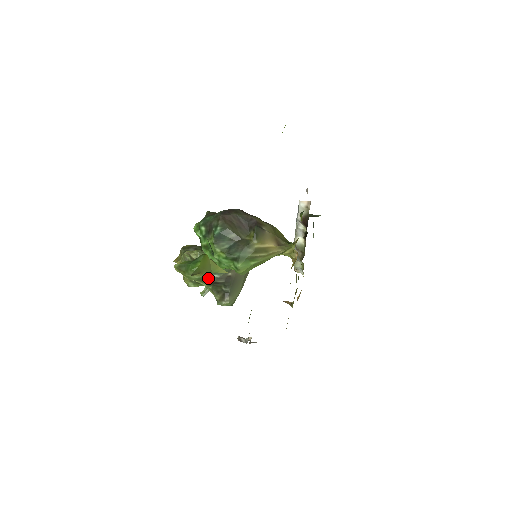
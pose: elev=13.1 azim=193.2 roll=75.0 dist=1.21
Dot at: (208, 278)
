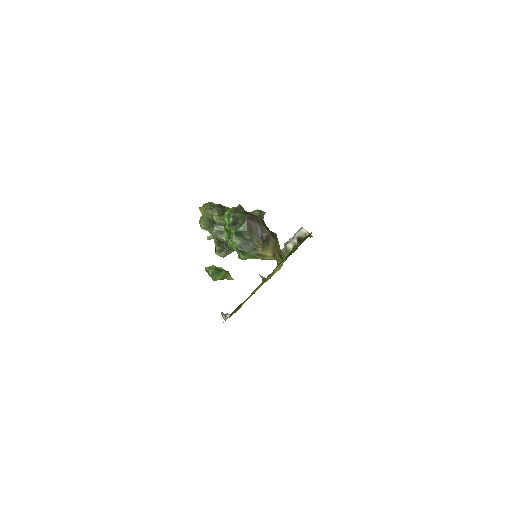
Dot at: (217, 237)
